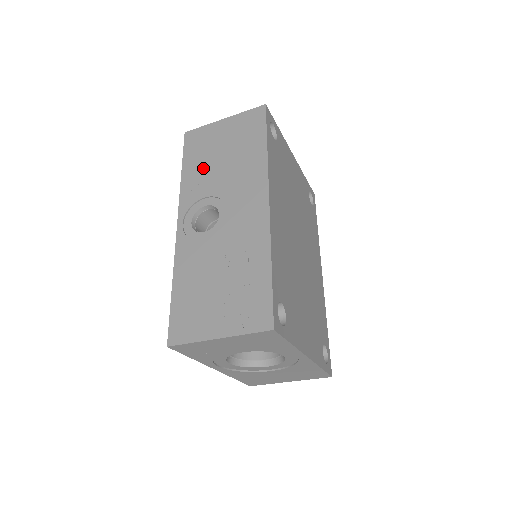
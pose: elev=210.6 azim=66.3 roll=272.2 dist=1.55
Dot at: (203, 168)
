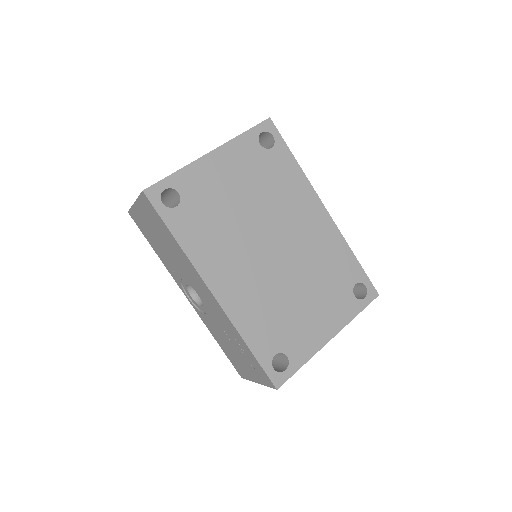
Dot at: (161, 252)
